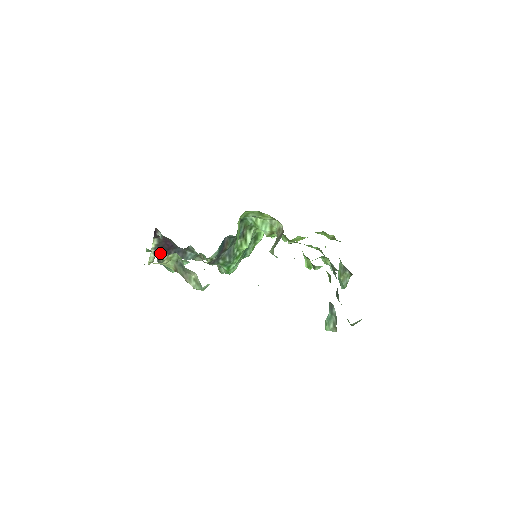
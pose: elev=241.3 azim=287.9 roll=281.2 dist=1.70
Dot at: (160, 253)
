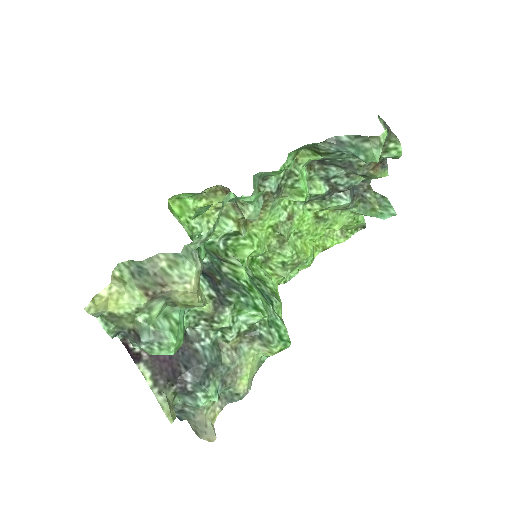
Dot at: (199, 435)
